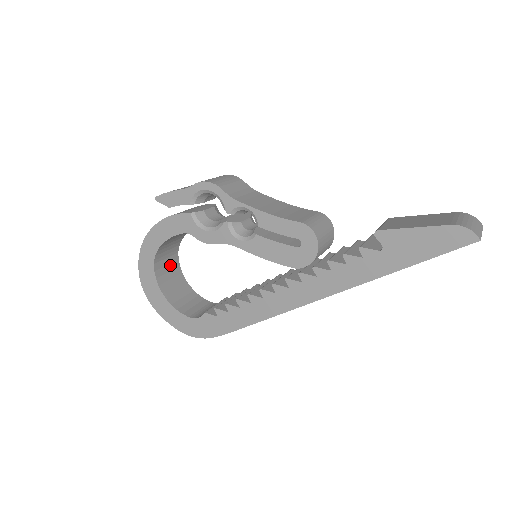
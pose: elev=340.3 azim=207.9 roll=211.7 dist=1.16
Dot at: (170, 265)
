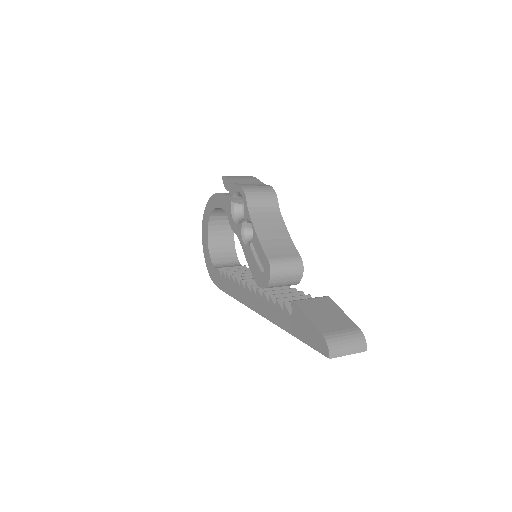
Dot at: (226, 221)
